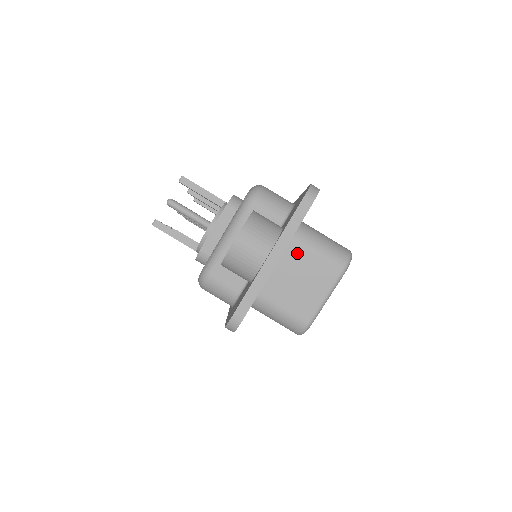
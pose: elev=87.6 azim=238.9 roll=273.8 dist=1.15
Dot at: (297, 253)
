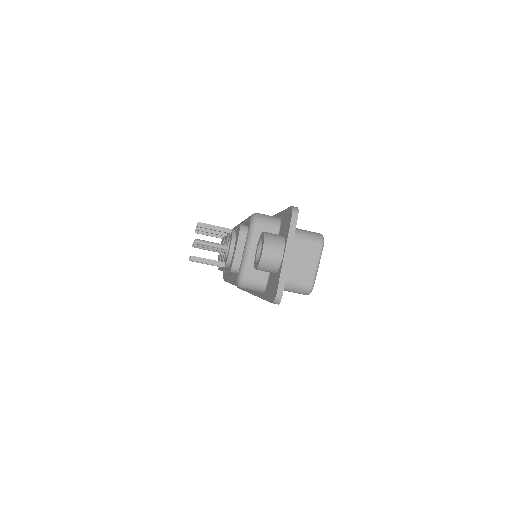
Dot at: (292, 246)
